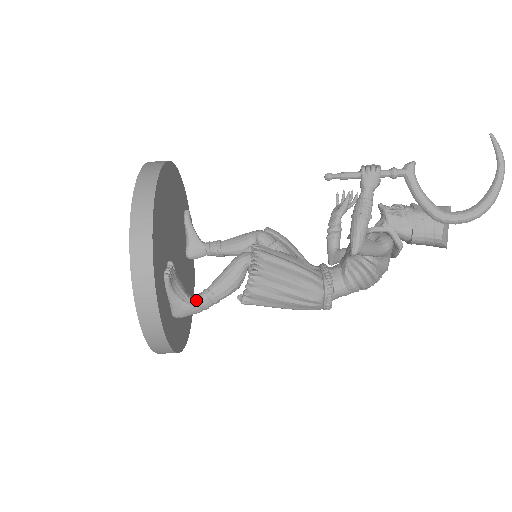
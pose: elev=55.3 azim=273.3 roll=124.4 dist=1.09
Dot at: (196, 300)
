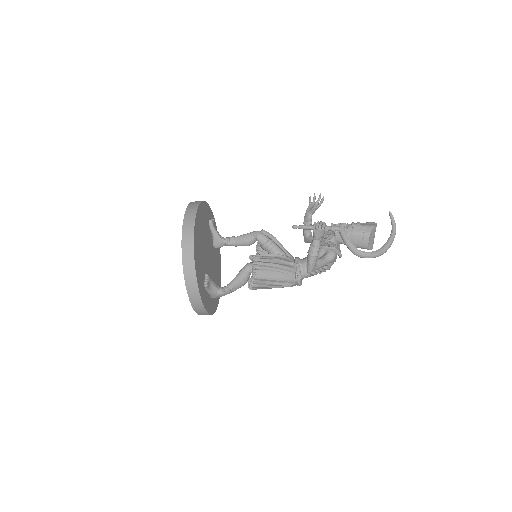
Dot at: (223, 291)
